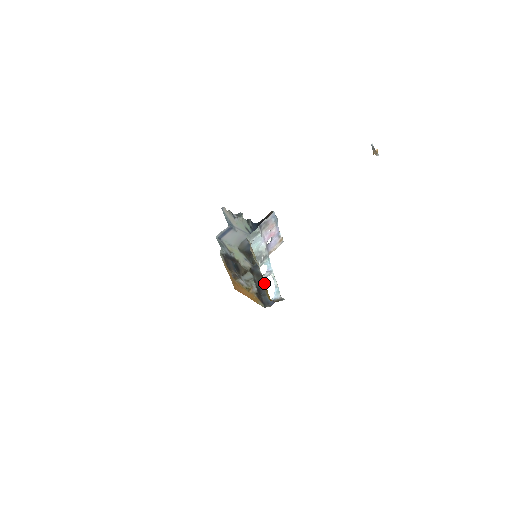
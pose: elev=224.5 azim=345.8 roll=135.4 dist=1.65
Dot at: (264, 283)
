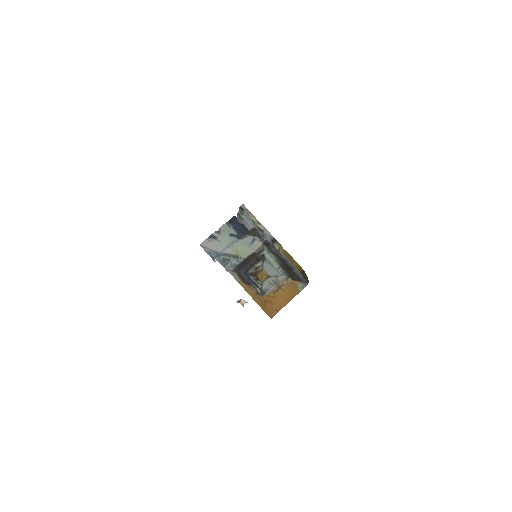
Dot at: (282, 252)
